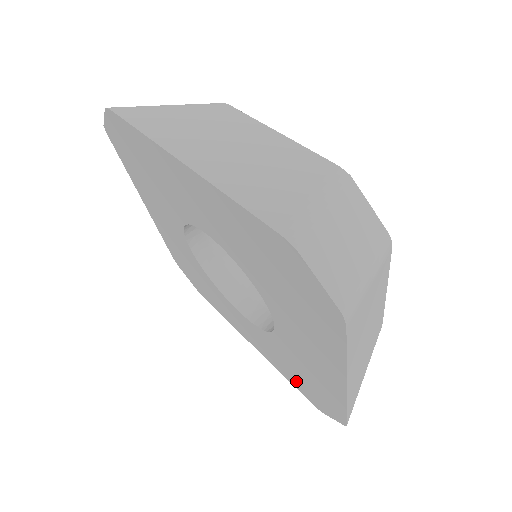
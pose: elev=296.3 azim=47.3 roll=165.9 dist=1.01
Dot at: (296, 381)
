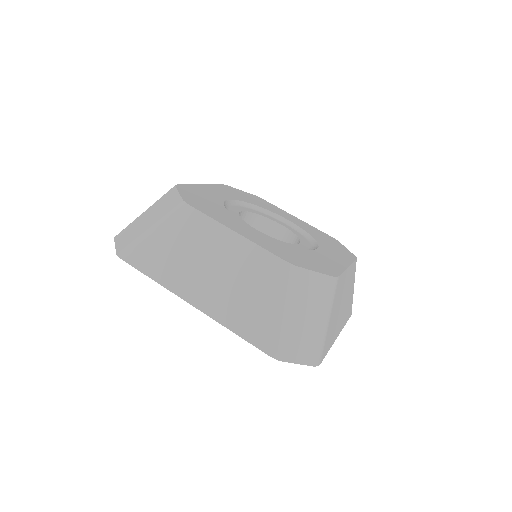
Dot at: occluded
